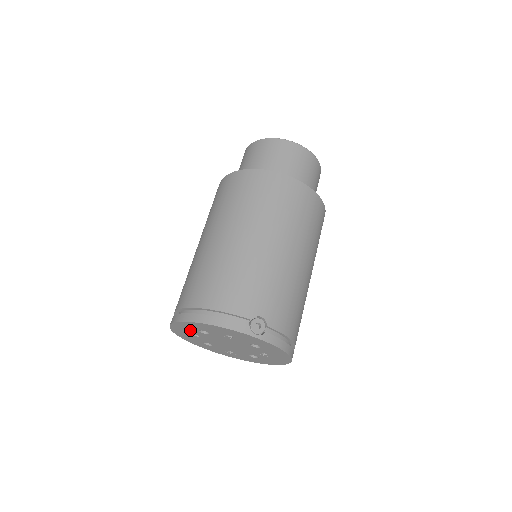
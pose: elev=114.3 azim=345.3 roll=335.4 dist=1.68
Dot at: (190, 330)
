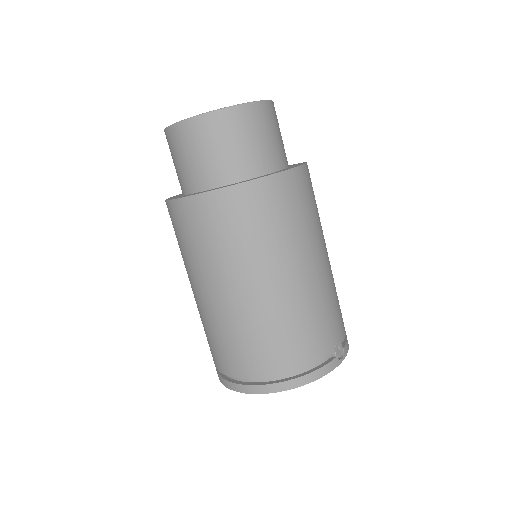
Dot at: occluded
